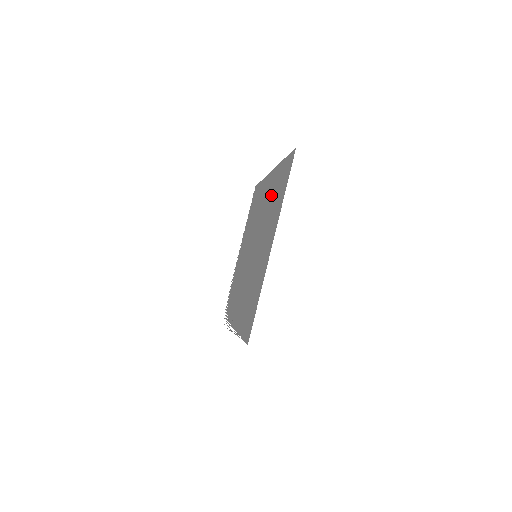
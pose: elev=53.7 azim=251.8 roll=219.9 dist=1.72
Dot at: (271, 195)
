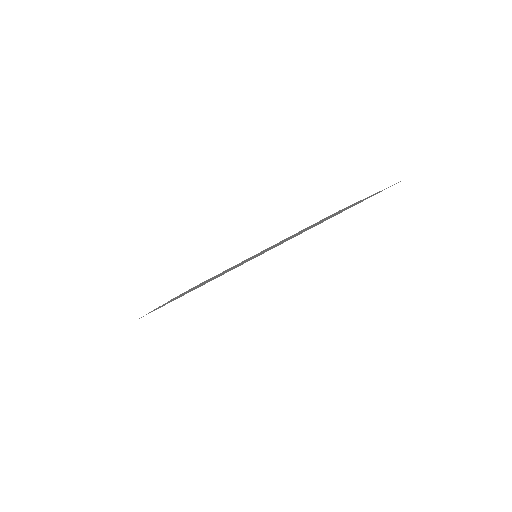
Dot at: occluded
